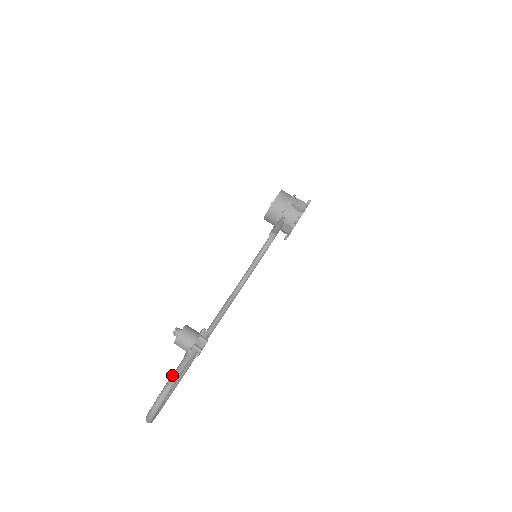
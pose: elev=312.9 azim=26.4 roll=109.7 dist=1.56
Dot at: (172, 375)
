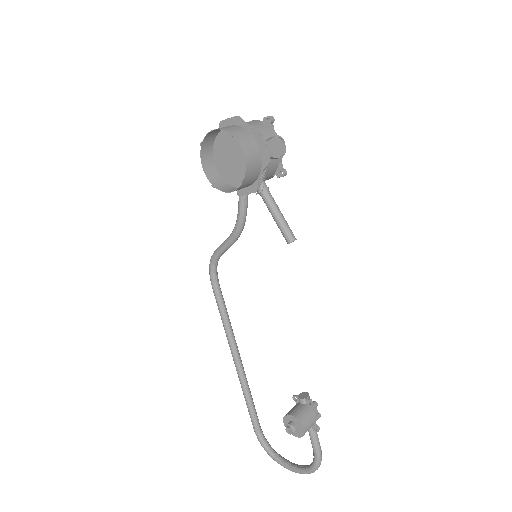
Dot at: (317, 454)
